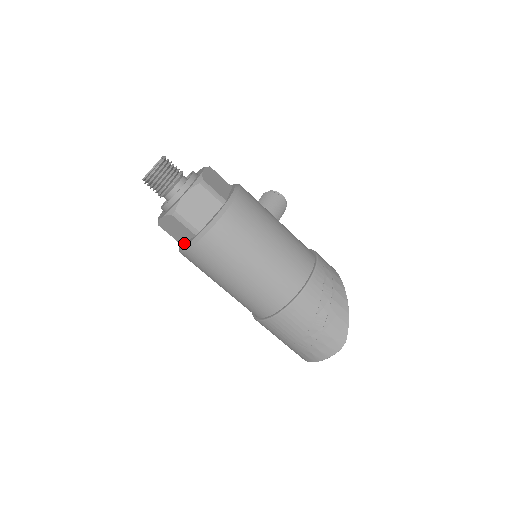
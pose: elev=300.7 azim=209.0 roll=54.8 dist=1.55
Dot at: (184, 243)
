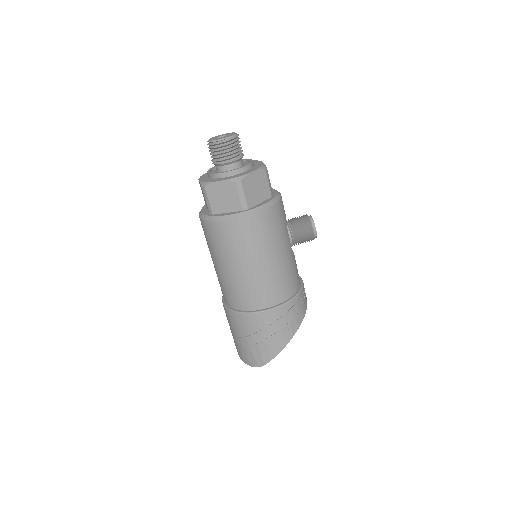
Dot at: (206, 208)
